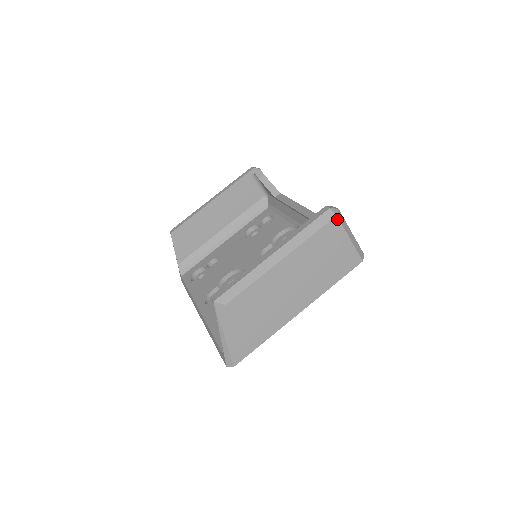
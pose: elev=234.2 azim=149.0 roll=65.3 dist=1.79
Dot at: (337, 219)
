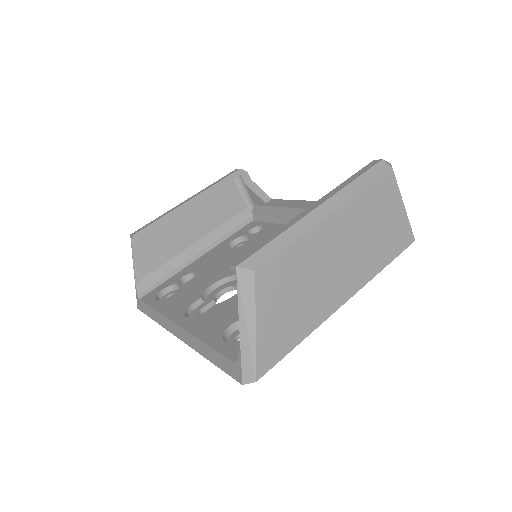
Dot at: (392, 173)
